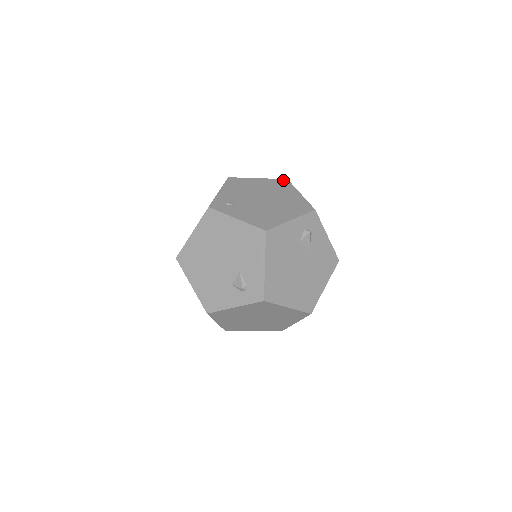
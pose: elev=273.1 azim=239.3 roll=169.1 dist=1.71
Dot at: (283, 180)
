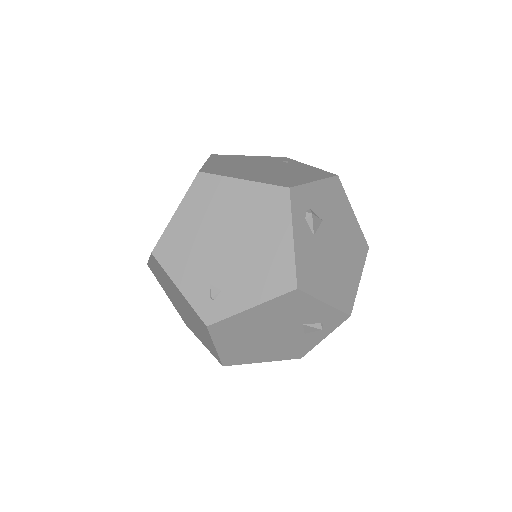
Dot at: (198, 180)
